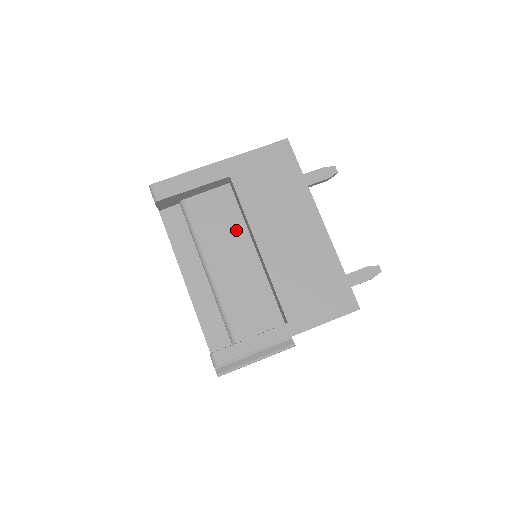
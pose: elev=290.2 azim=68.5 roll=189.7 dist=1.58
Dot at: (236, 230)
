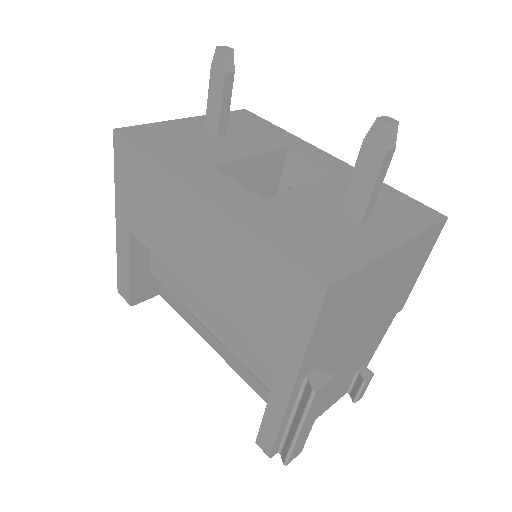
Dot at: occluded
